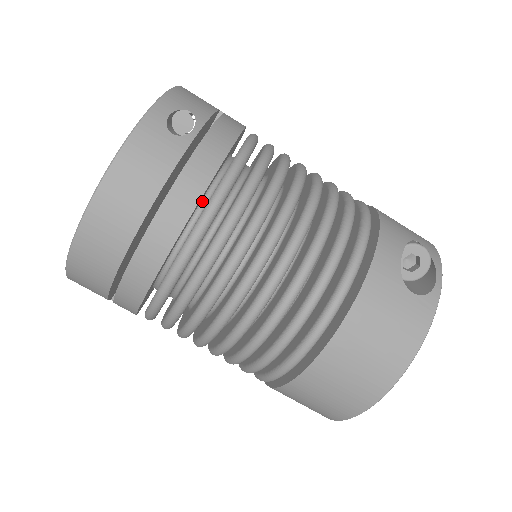
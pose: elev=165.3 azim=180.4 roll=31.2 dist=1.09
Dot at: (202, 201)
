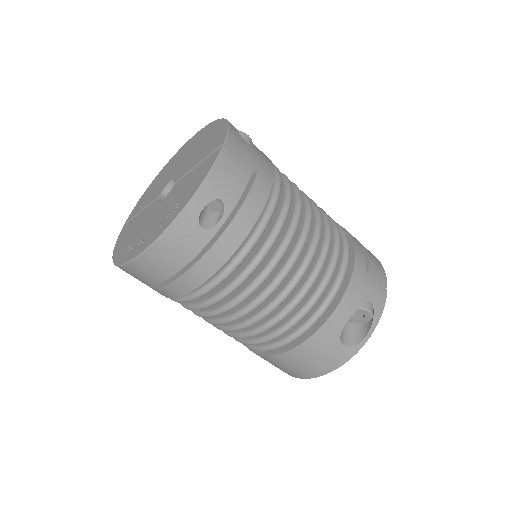
Dot at: occluded
